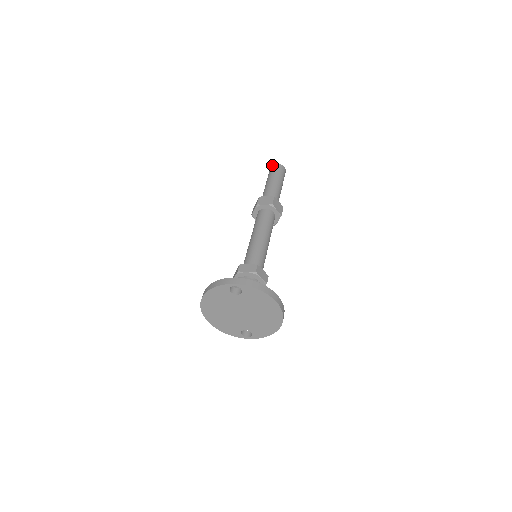
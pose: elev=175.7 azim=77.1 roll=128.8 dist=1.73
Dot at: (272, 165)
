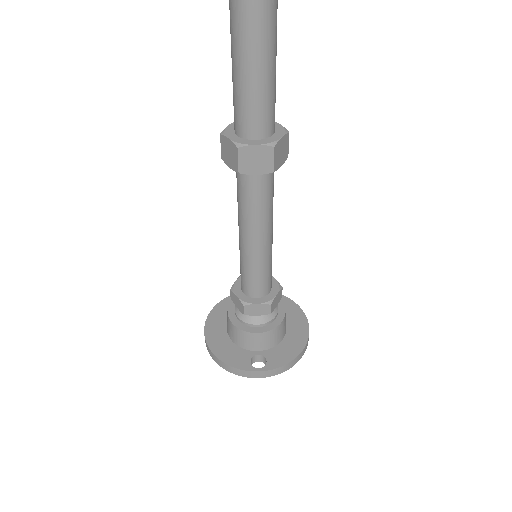
Dot at: out of frame
